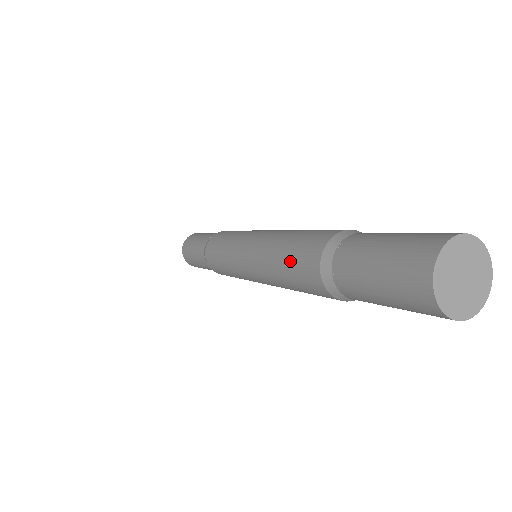
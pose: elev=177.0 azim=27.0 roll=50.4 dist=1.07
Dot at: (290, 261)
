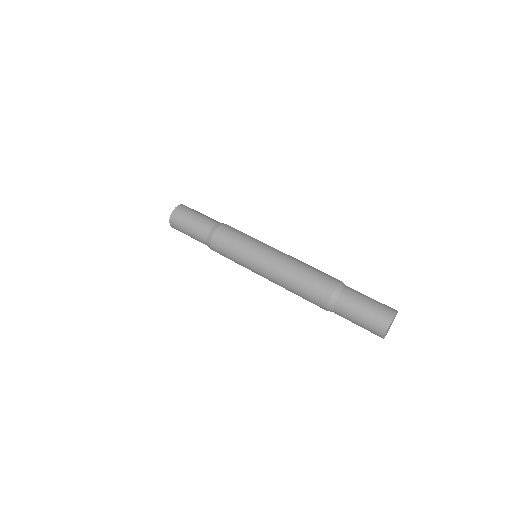
Dot at: (305, 299)
